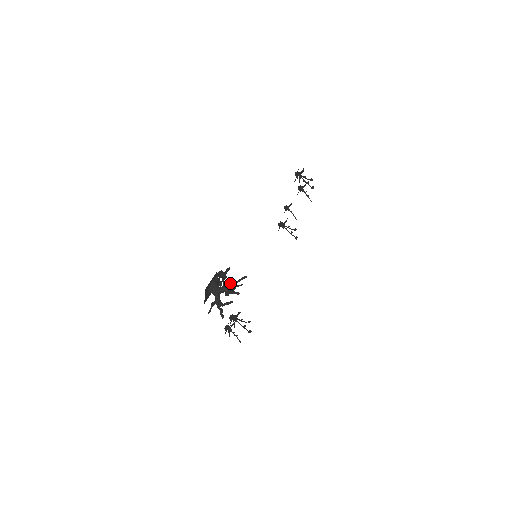
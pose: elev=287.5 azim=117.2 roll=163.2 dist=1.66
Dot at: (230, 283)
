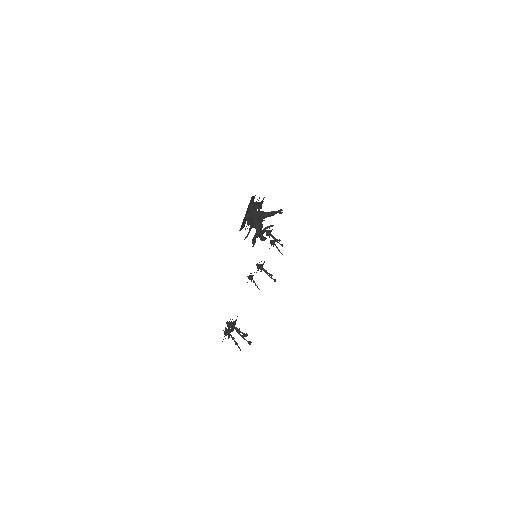
Dot at: occluded
